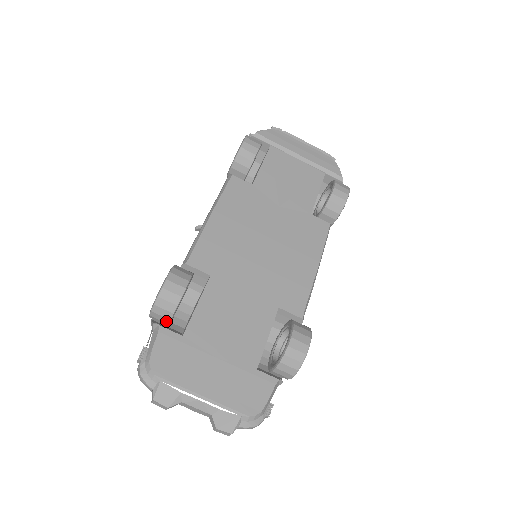
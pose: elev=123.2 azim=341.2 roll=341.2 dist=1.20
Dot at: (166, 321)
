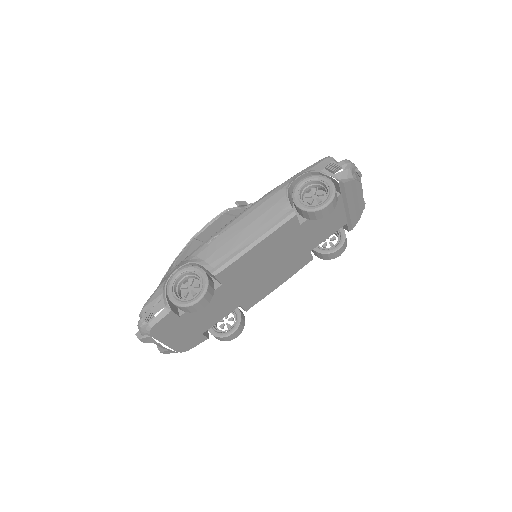
Dot at: occluded
